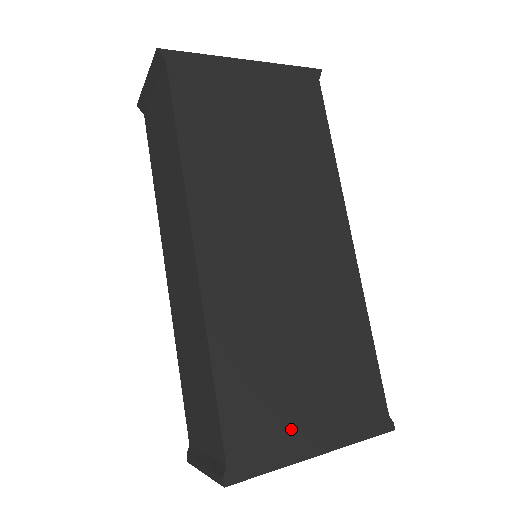
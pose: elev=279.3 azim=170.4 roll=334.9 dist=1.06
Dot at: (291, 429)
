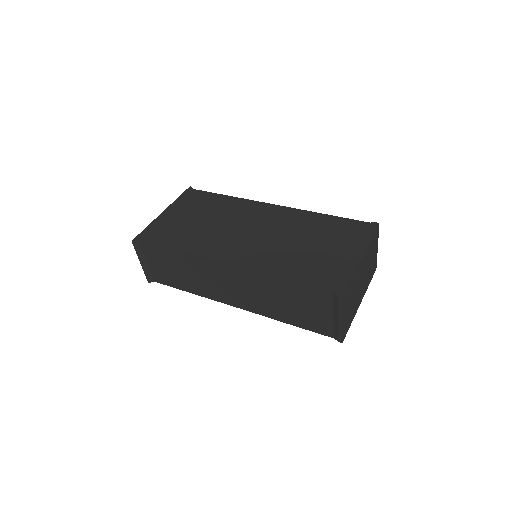
Dot at: (340, 262)
